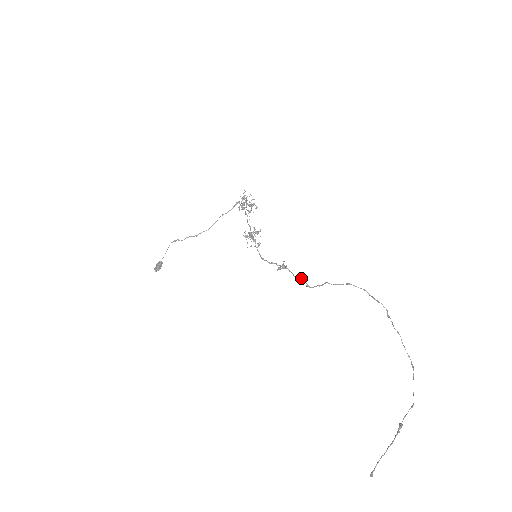
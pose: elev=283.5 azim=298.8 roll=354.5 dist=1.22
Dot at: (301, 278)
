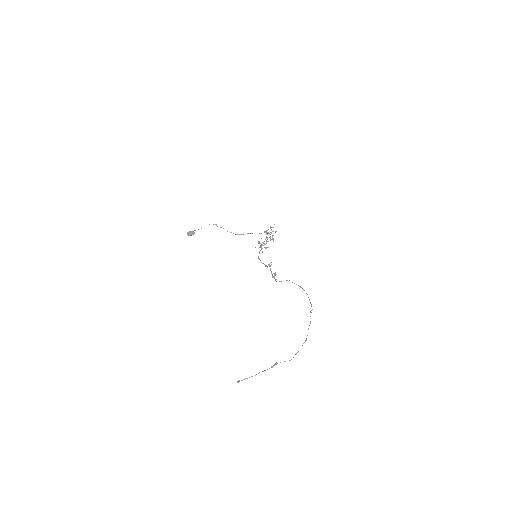
Dot at: (275, 274)
